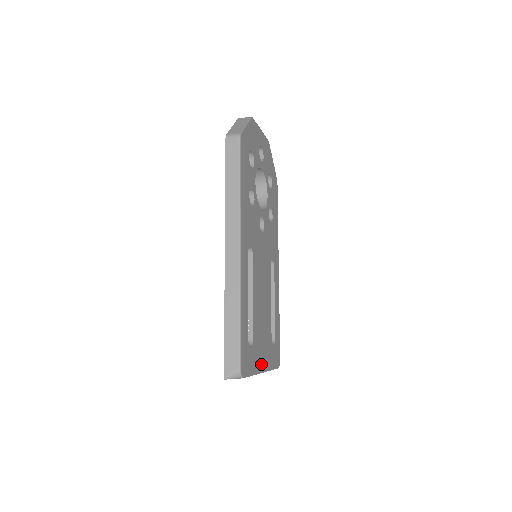
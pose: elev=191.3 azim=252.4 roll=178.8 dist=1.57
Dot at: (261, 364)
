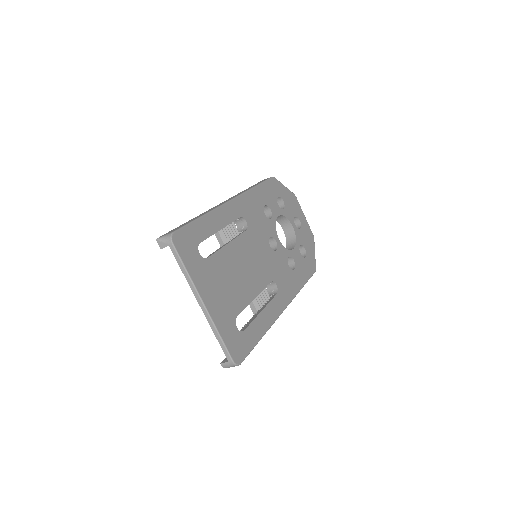
Dot at: (205, 293)
